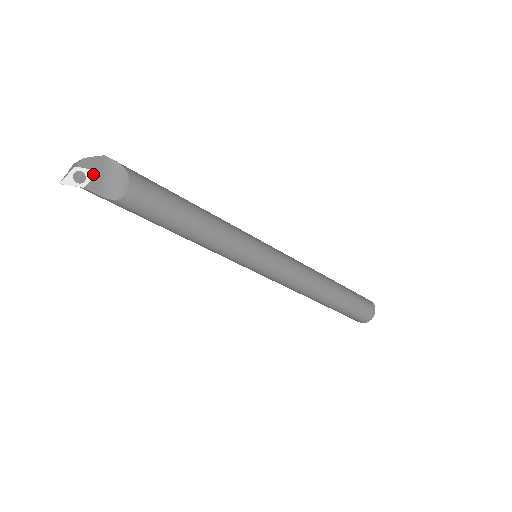
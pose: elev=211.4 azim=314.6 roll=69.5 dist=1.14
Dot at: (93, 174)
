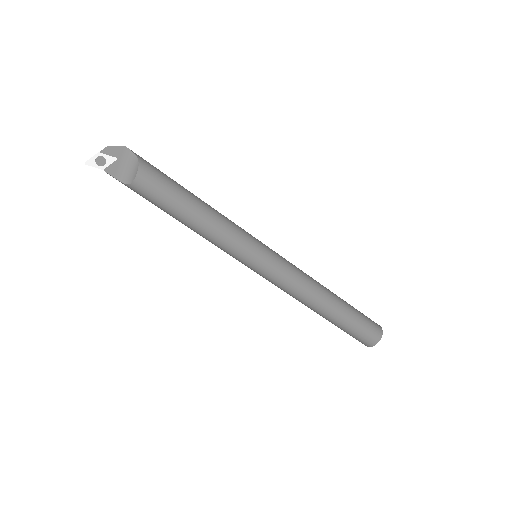
Dot at: (113, 160)
